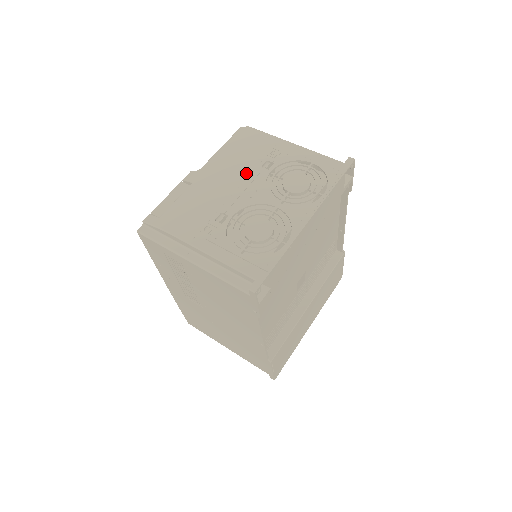
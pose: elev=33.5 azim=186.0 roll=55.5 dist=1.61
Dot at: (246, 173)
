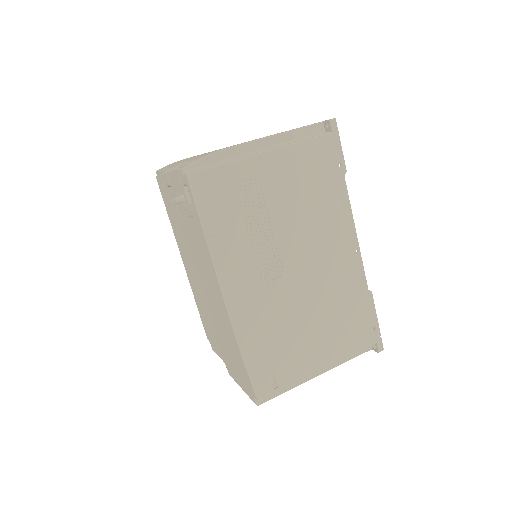
Dot at: occluded
